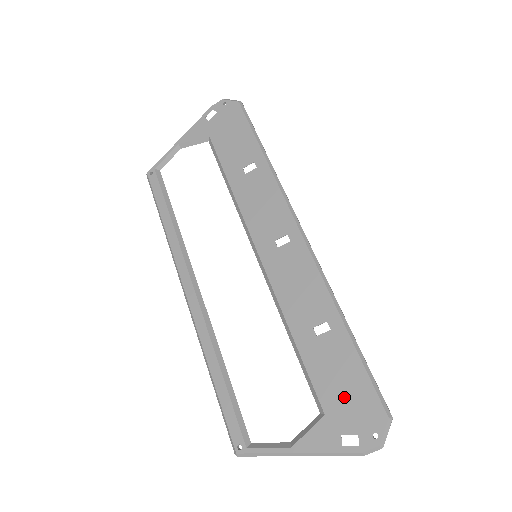
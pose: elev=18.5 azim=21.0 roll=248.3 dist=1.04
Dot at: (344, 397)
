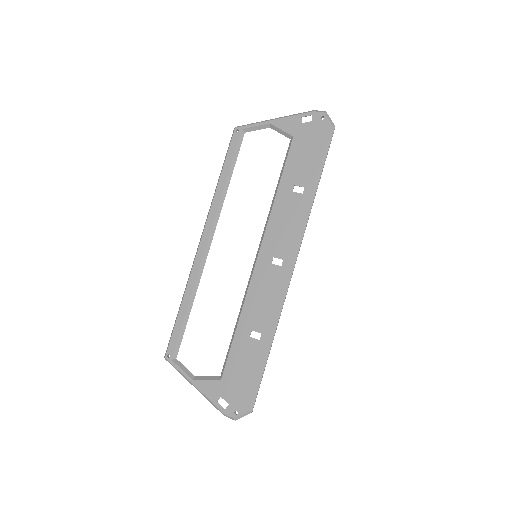
Dot at: (237, 381)
